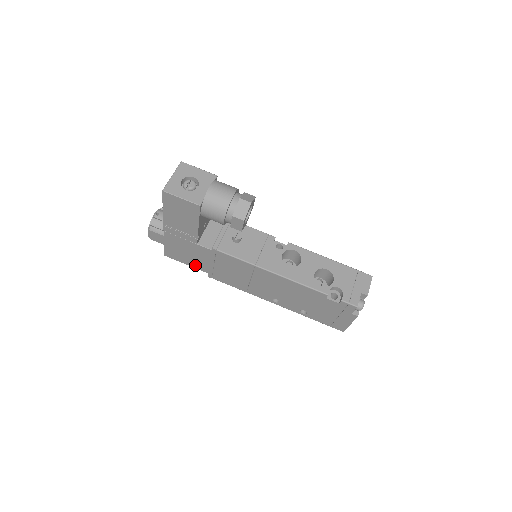
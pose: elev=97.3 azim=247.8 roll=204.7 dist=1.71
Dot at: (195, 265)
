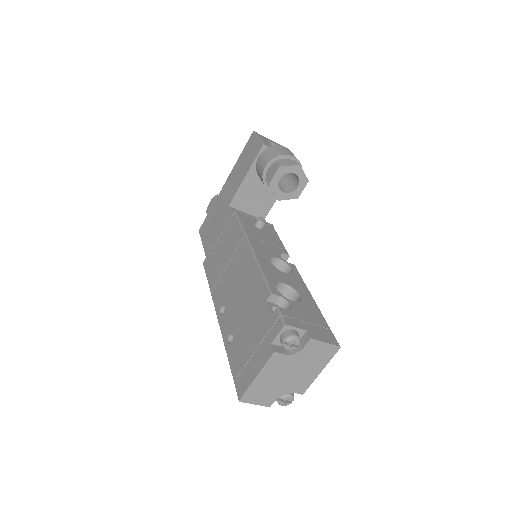
Dot at: (207, 244)
